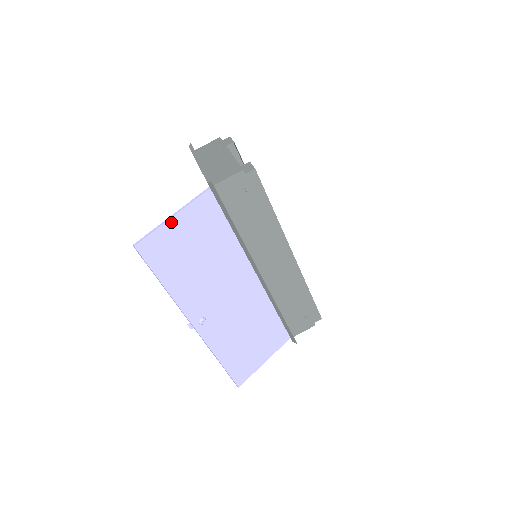
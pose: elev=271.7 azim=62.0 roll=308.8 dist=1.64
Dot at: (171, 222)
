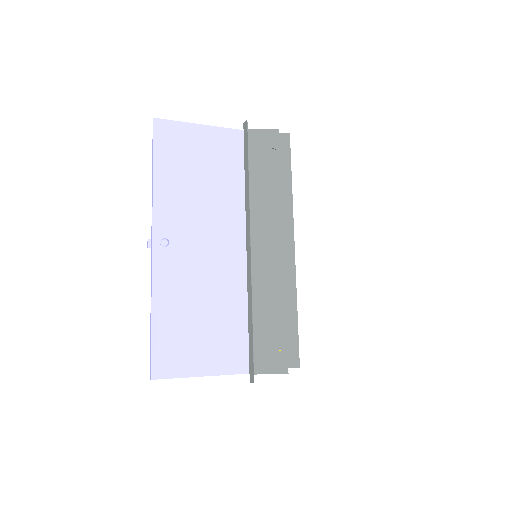
Dot at: (195, 127)
